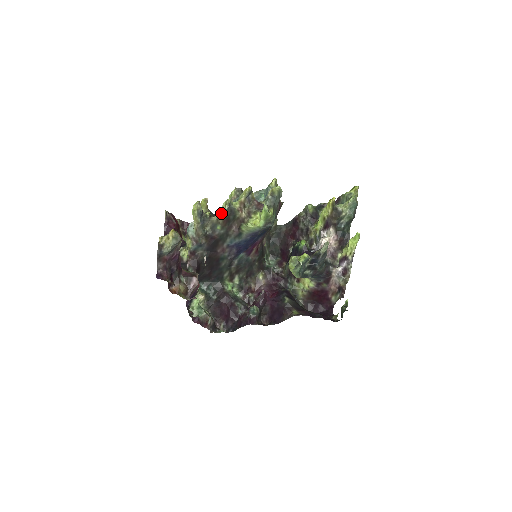
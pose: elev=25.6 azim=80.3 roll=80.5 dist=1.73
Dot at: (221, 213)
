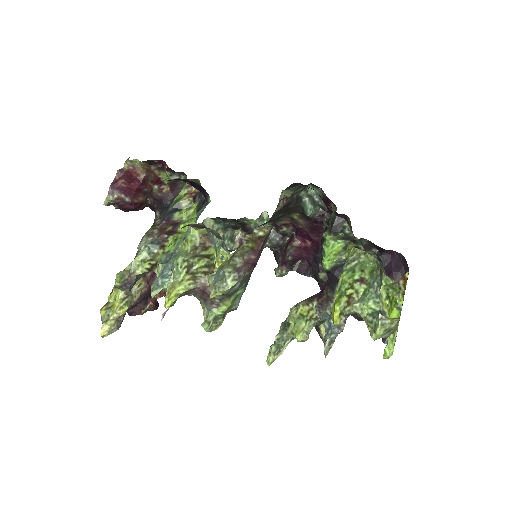
Dot at: occluded
